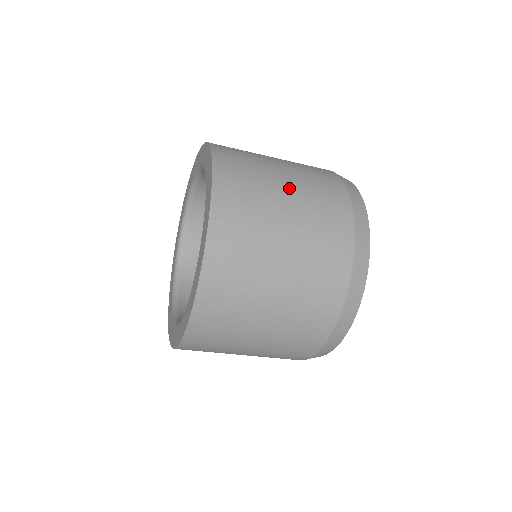
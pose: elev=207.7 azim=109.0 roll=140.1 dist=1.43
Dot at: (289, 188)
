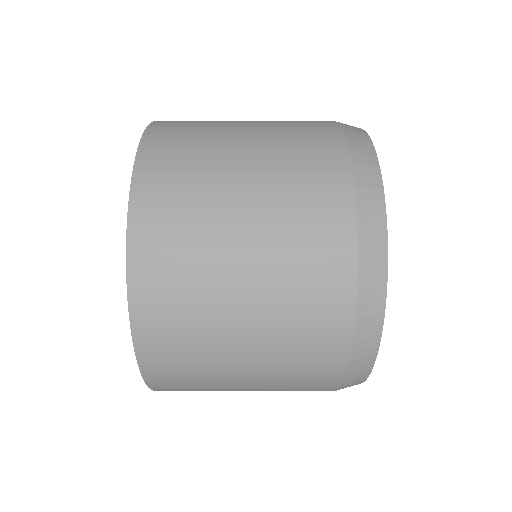
Dot at: occluded
